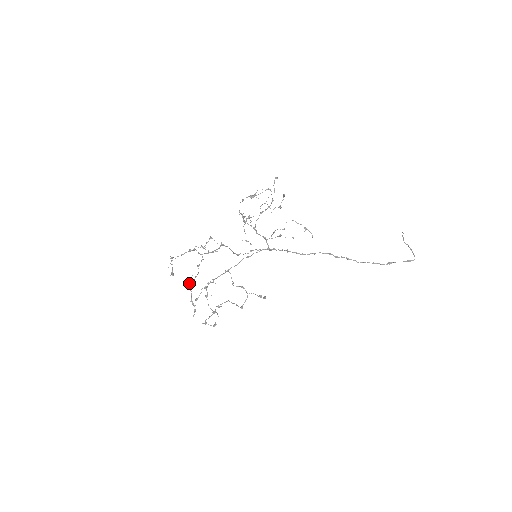
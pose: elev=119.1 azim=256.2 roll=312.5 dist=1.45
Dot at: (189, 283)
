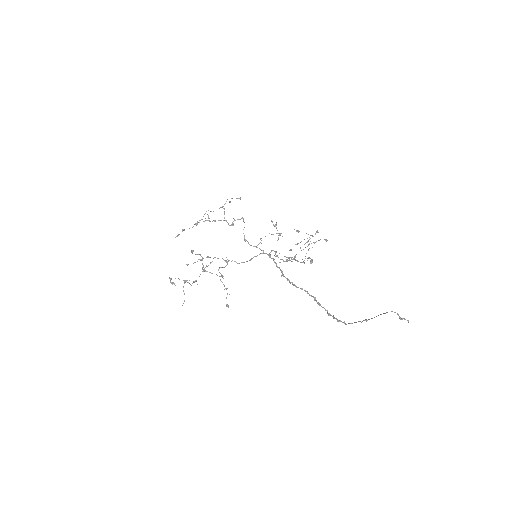
Dot at: occluded
